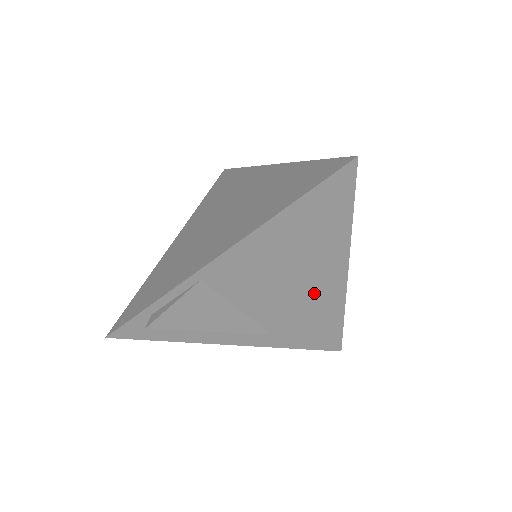
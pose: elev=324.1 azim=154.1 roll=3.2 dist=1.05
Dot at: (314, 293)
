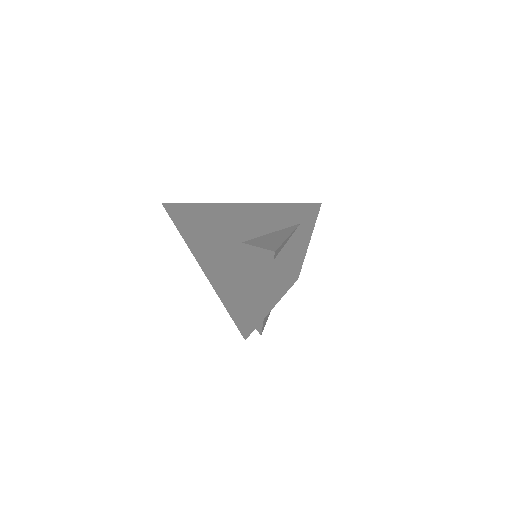
Dot at: occluded
